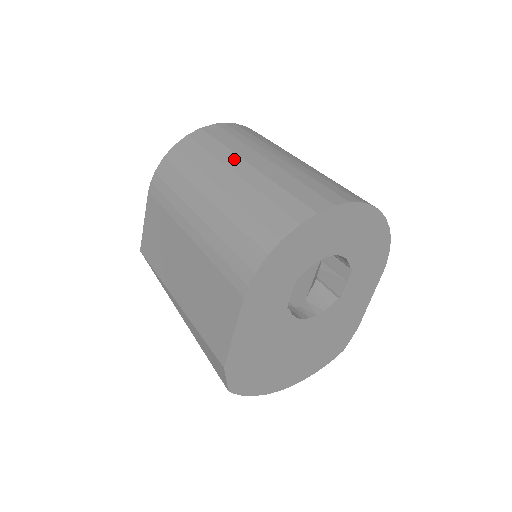
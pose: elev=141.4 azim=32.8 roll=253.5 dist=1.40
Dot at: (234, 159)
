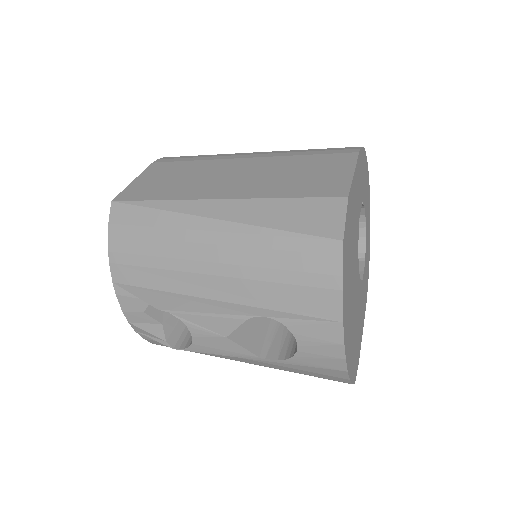
Dot at: occluded
